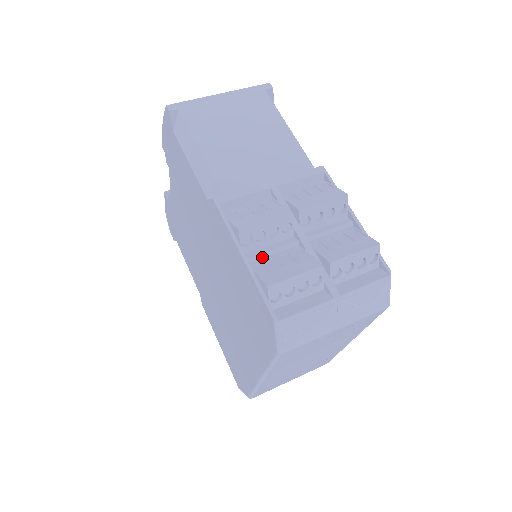
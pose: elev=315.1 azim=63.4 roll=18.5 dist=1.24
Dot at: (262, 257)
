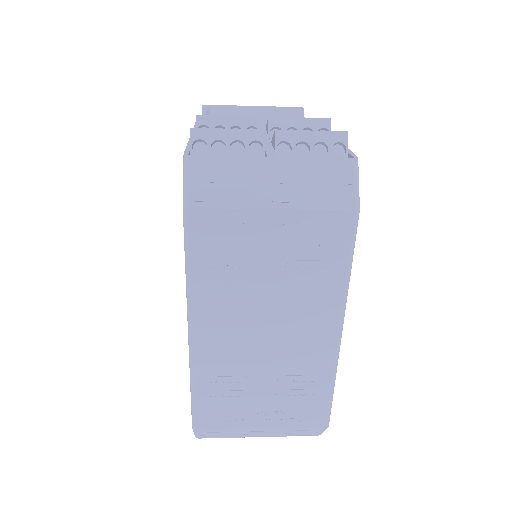
Dot at: occluded
